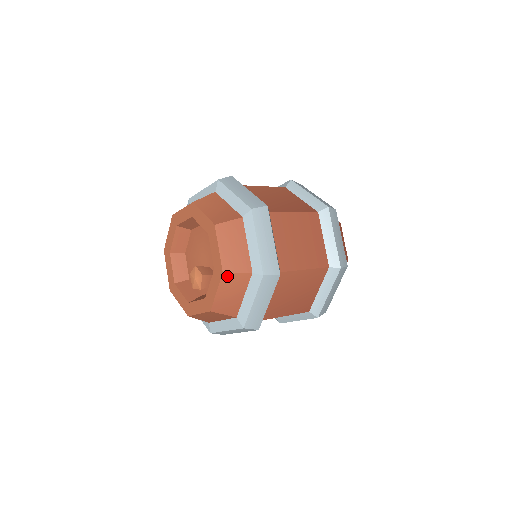
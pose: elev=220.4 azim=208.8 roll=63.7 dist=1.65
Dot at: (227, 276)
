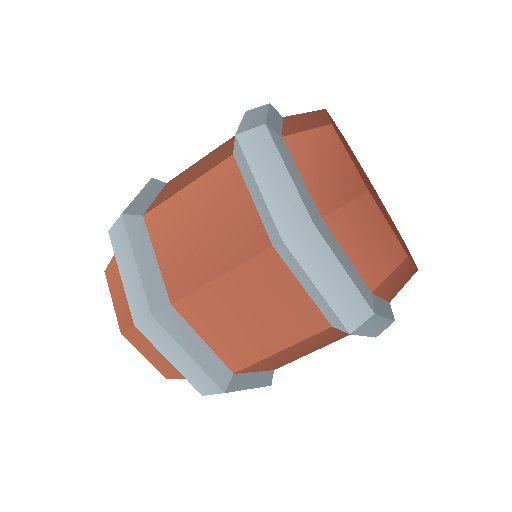
Dot at: (109, 272)
